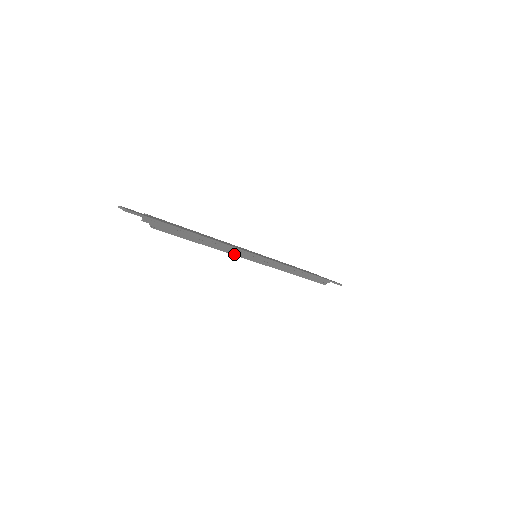
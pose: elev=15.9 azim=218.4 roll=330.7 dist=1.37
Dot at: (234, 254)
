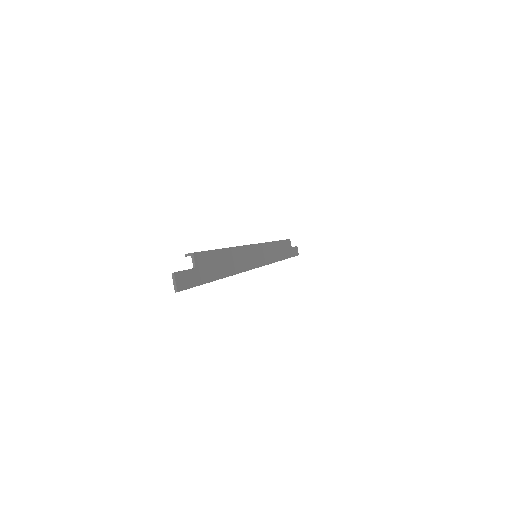
Dot at: occluded
